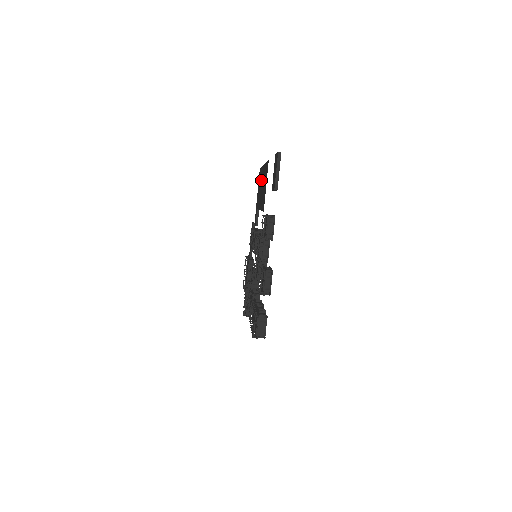
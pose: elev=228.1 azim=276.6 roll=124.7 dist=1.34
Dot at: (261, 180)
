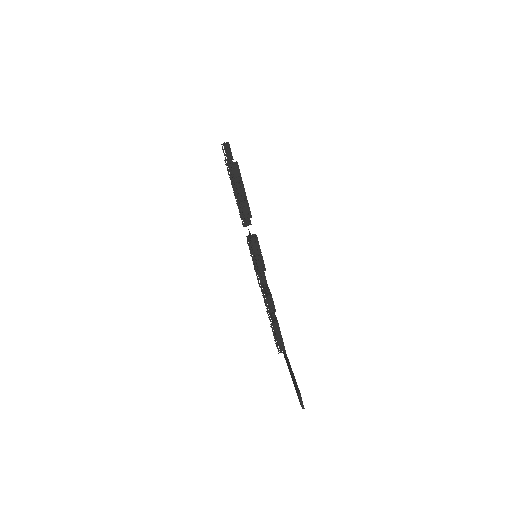
Dot at: occluded
